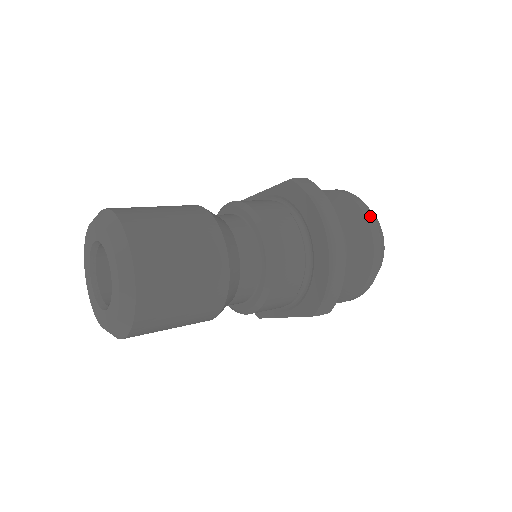
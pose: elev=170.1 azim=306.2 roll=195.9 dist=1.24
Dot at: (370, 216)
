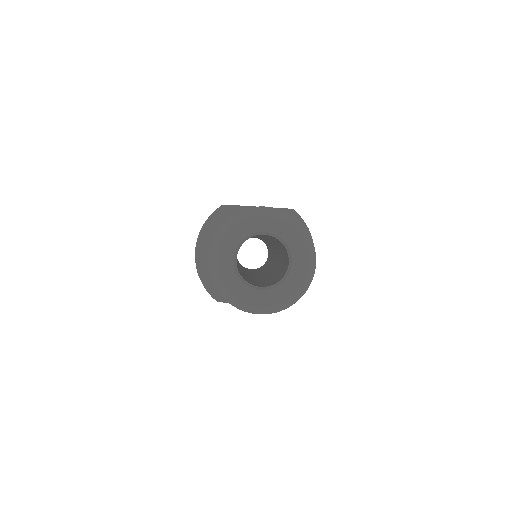
Dot at: occluded
